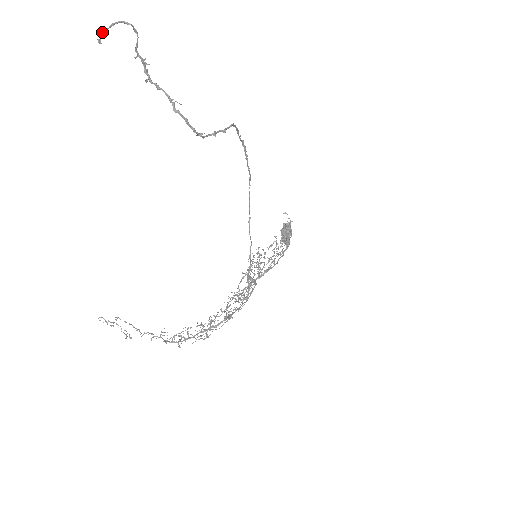
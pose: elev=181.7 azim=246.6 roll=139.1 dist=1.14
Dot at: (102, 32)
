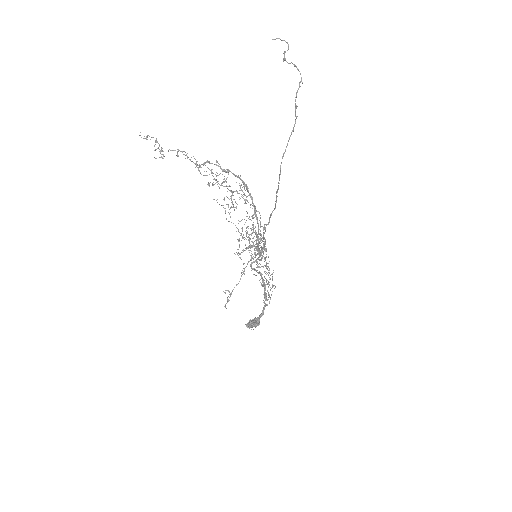
Dot at: (276, 38)
